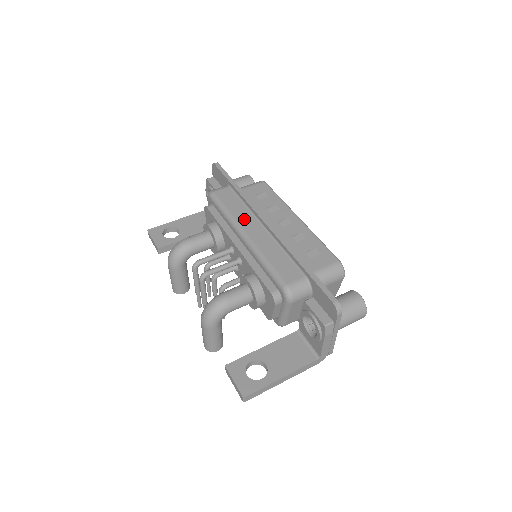
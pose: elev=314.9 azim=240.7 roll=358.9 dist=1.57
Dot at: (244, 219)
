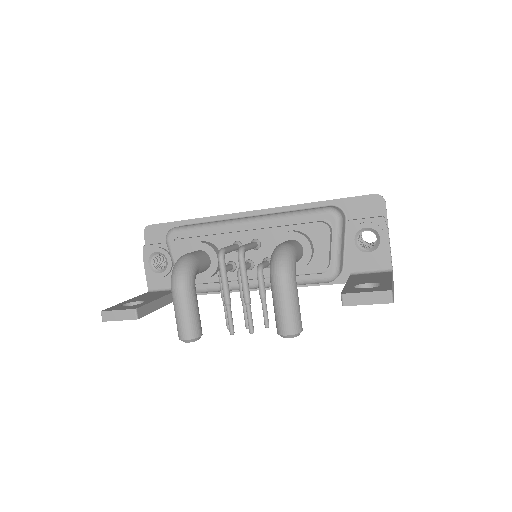
Dot at: occluded
